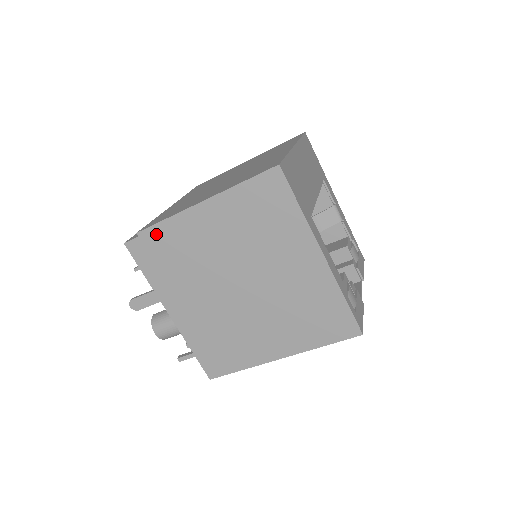
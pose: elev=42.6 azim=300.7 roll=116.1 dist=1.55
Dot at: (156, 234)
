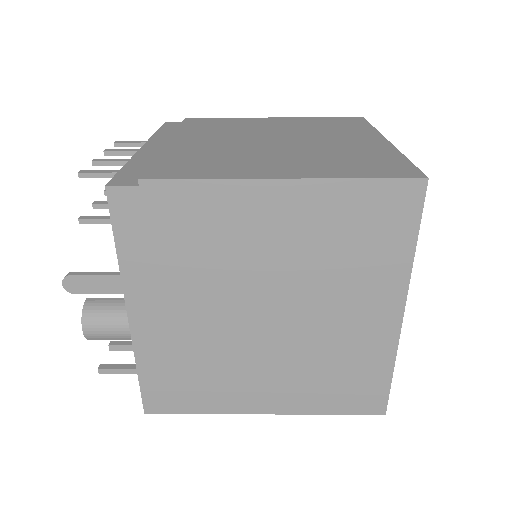
Dot at: (174, 195)
